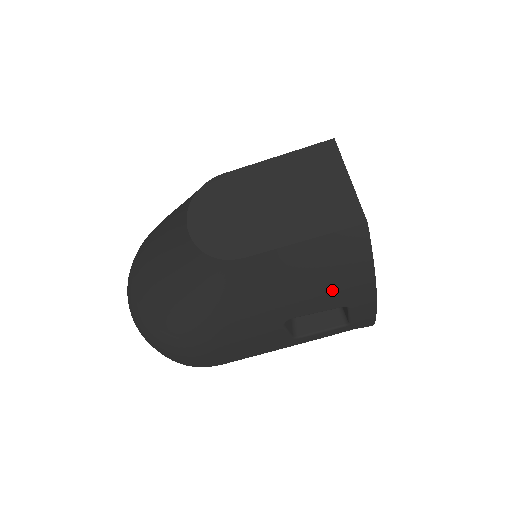
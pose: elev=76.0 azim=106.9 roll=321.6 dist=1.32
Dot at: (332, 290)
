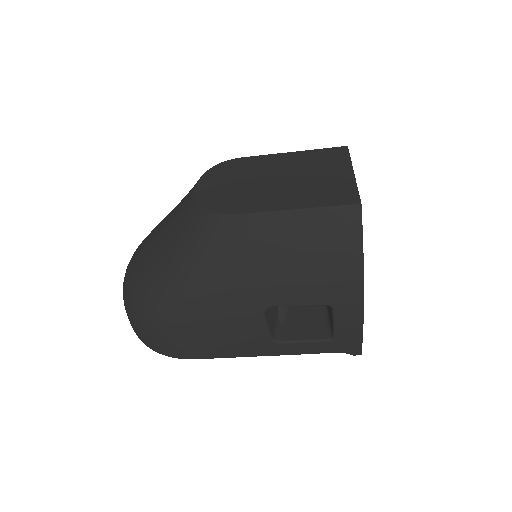
Dot at: (318, 277)
